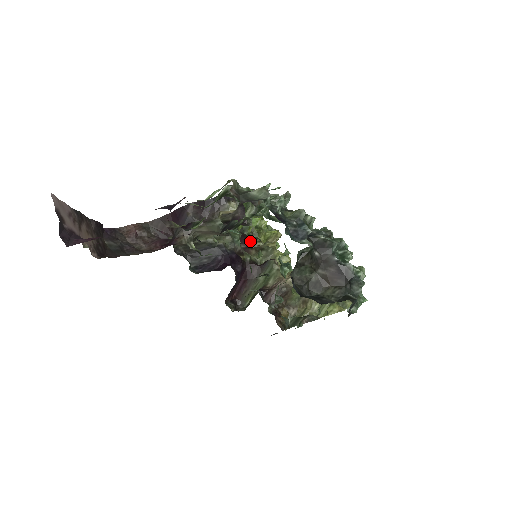
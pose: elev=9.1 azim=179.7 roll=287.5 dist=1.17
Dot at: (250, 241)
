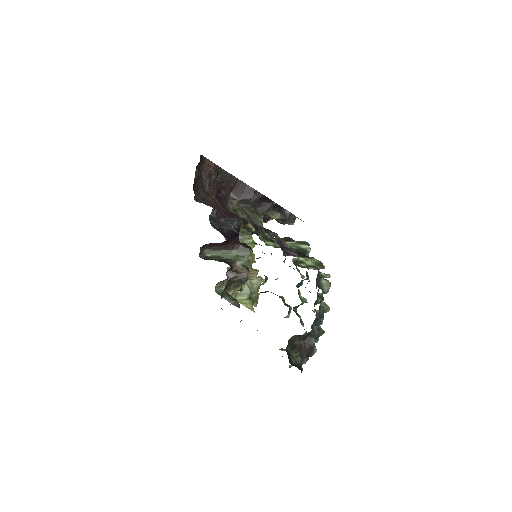
Dot at: (248, 219)
